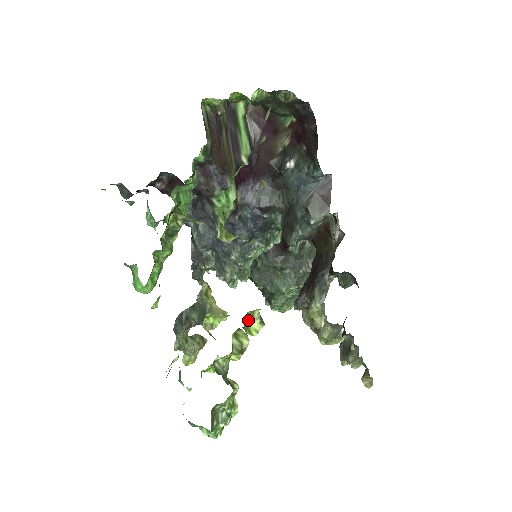
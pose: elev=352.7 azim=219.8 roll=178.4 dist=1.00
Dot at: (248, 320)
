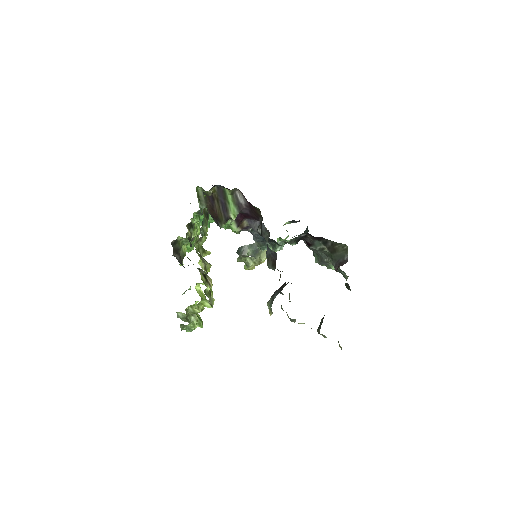
Dot at: (204, 301)
